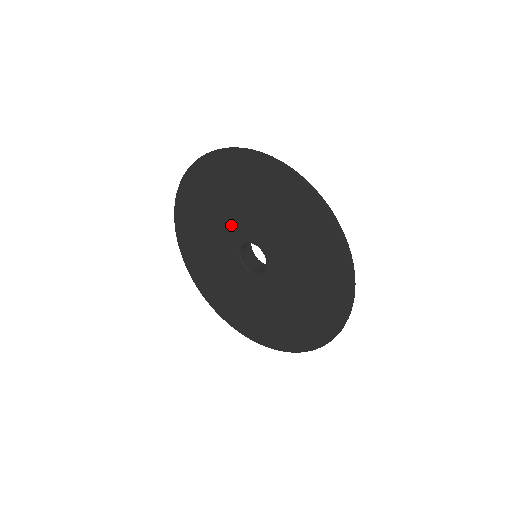
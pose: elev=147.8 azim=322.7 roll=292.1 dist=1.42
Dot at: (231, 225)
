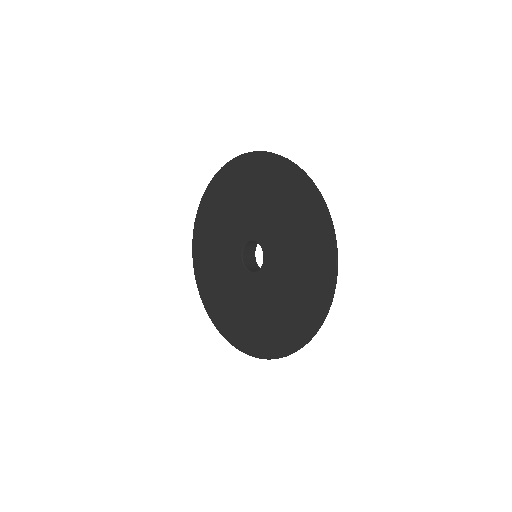
Dot at: (230, 242)
